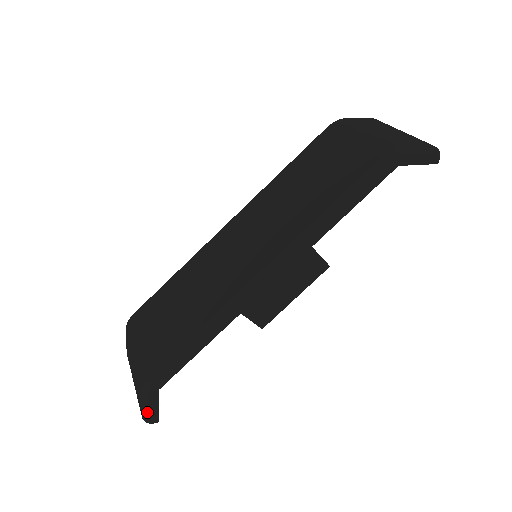
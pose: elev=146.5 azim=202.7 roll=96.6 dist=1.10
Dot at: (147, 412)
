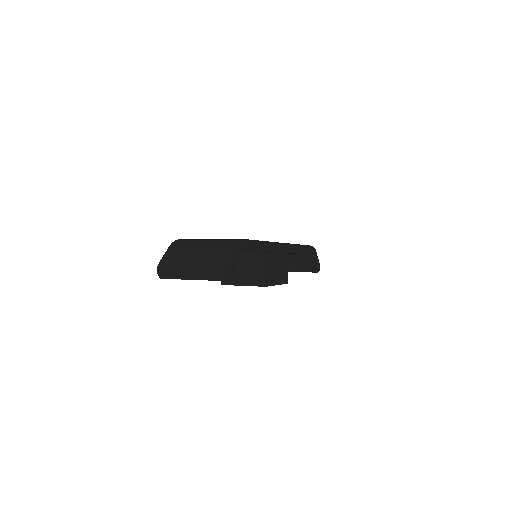
Dot at: (234, 260)
